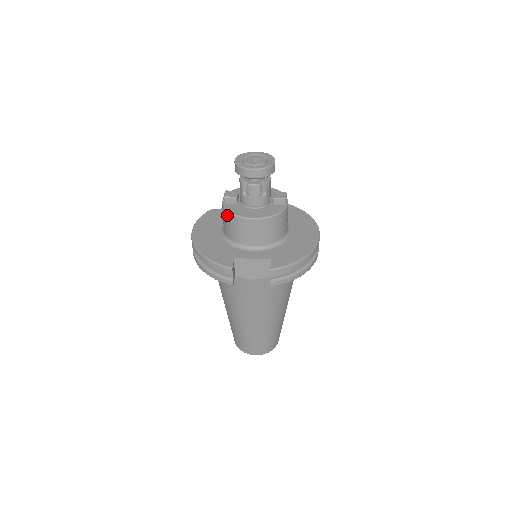
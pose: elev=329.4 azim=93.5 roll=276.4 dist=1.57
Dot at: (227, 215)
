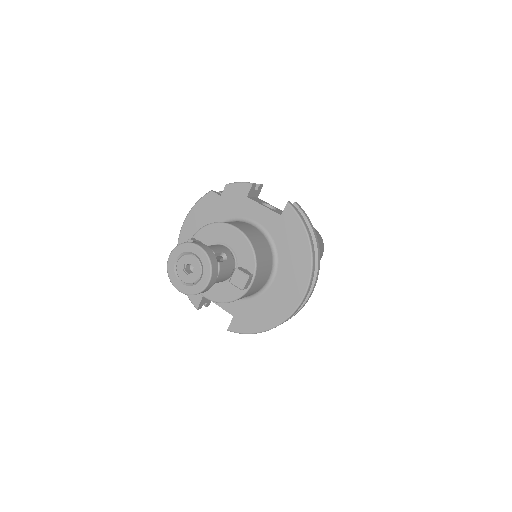
Dot at: occluded
